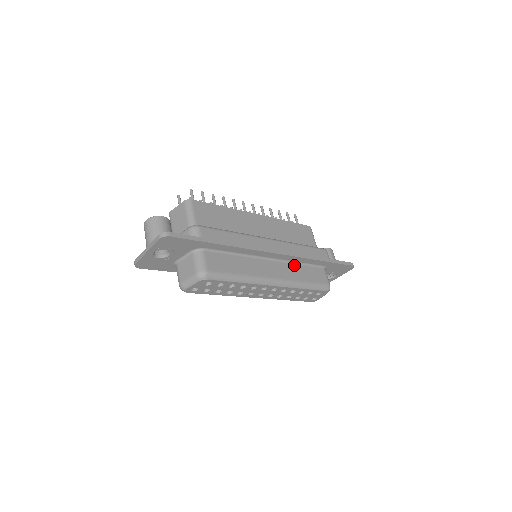
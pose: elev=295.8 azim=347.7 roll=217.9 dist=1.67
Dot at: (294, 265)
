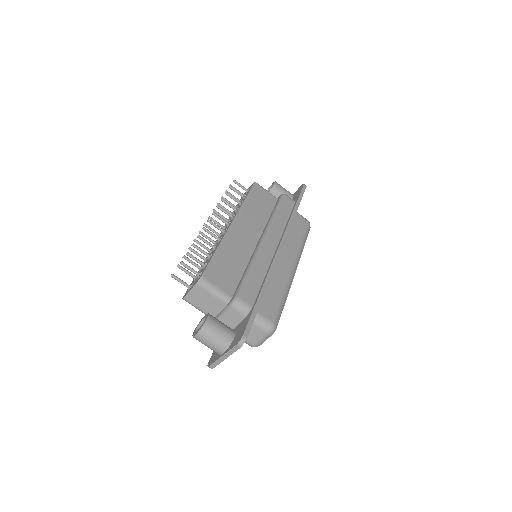
Dot at: occluded
